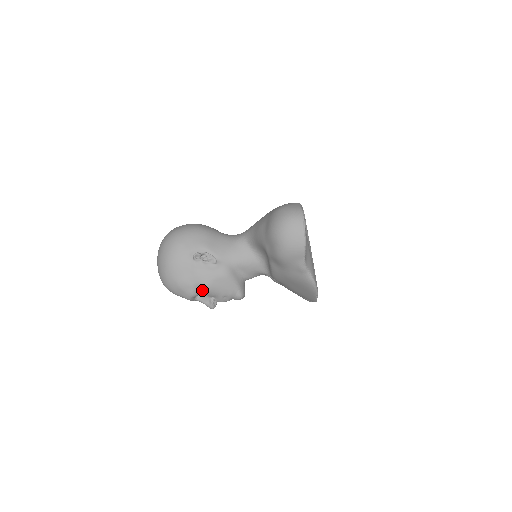
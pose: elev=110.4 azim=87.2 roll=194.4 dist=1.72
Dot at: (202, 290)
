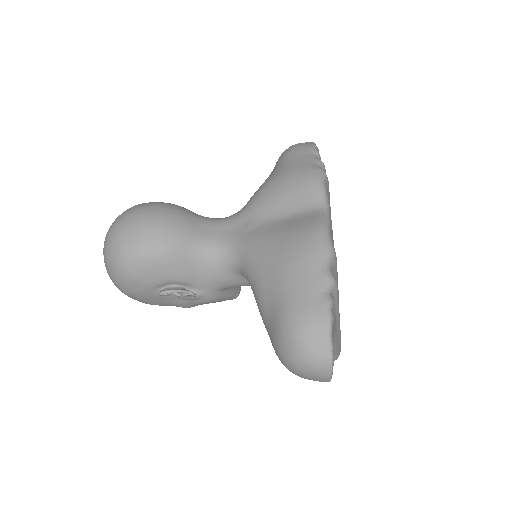
Dot at: occluded
